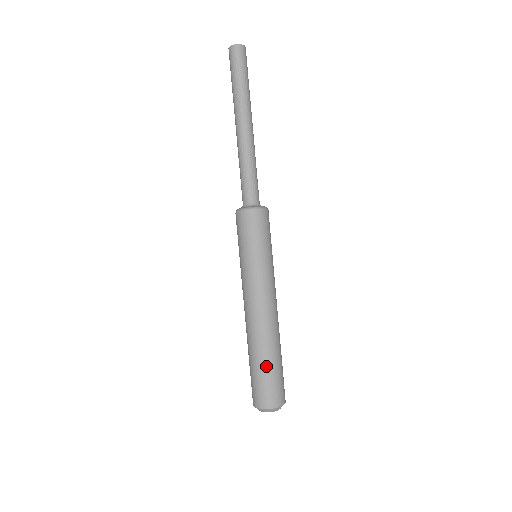
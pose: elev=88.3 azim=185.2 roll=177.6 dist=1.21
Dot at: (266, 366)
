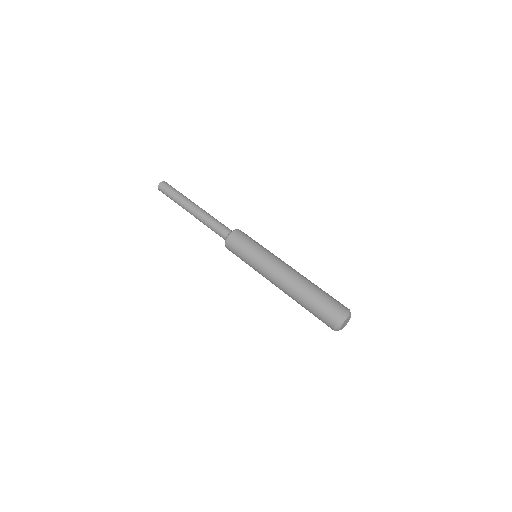
Dot at: (318, 293)
